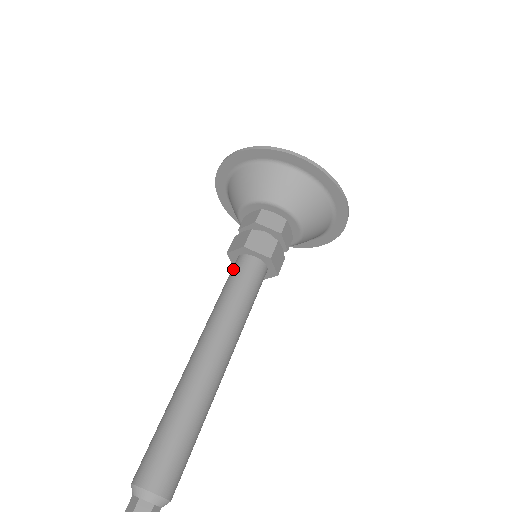
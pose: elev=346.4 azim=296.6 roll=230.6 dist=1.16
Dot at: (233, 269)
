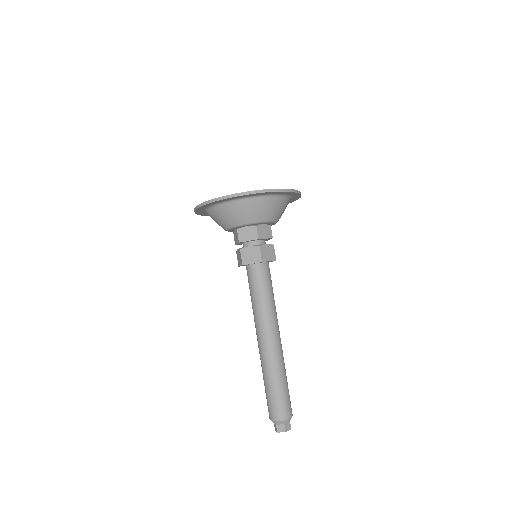
Dot at: (255, 276)
